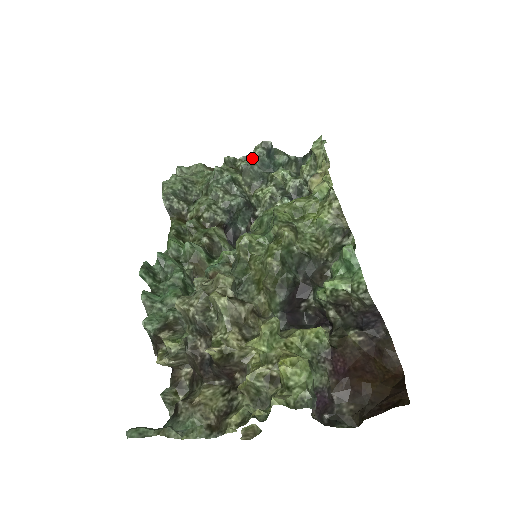
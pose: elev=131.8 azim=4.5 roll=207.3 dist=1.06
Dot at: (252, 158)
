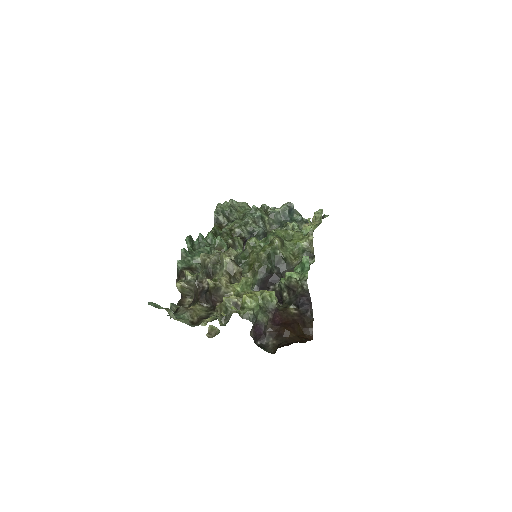
Dot at: (279, 209)
